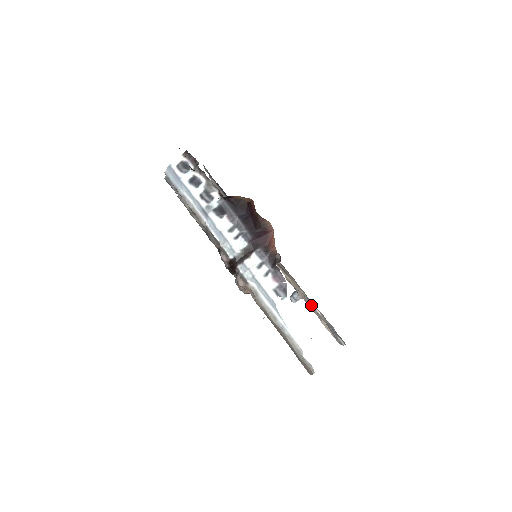
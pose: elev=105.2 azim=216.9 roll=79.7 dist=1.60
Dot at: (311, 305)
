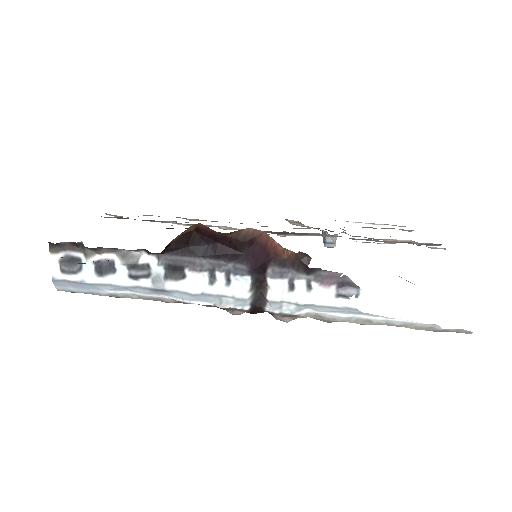
Dot at: occluded
